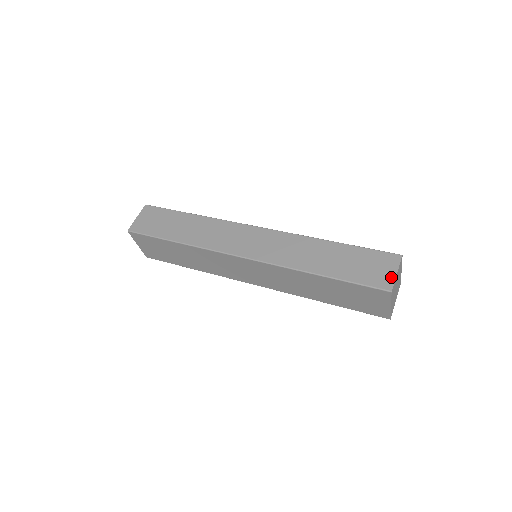
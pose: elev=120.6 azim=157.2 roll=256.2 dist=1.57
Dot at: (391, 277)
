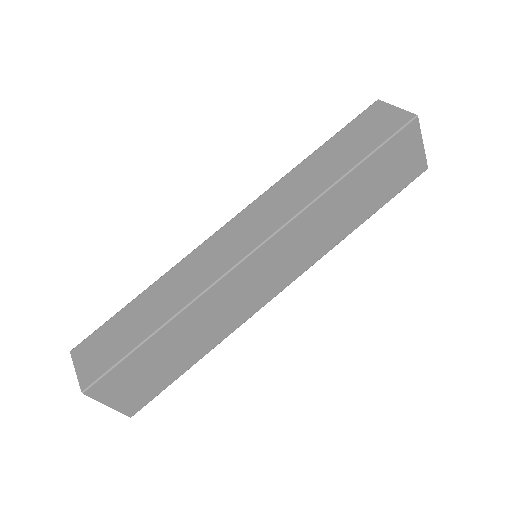
Dot at: (398, 112)
